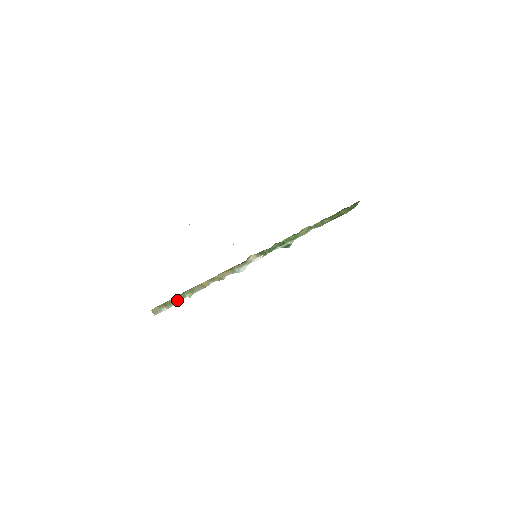
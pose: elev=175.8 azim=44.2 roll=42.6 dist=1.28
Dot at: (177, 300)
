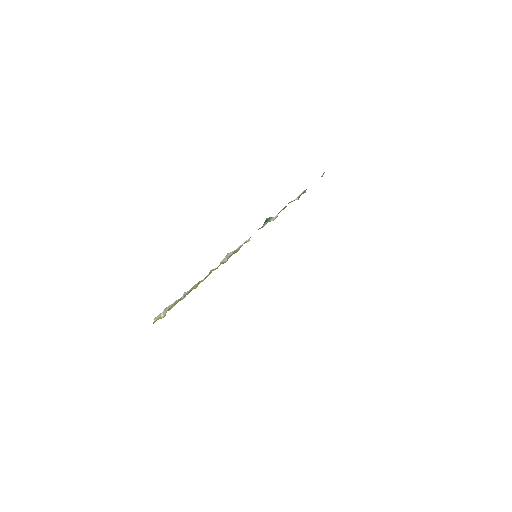
Dot at: occluded
